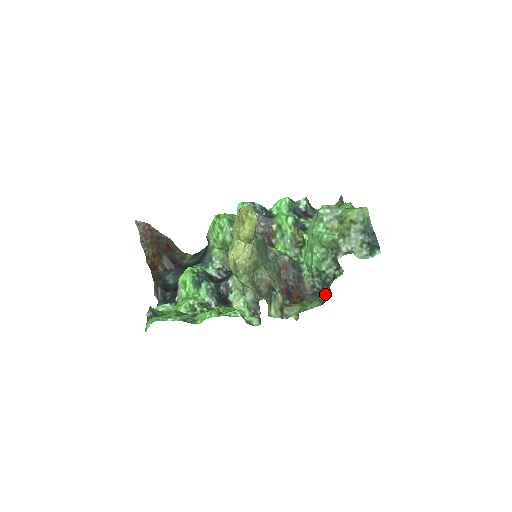
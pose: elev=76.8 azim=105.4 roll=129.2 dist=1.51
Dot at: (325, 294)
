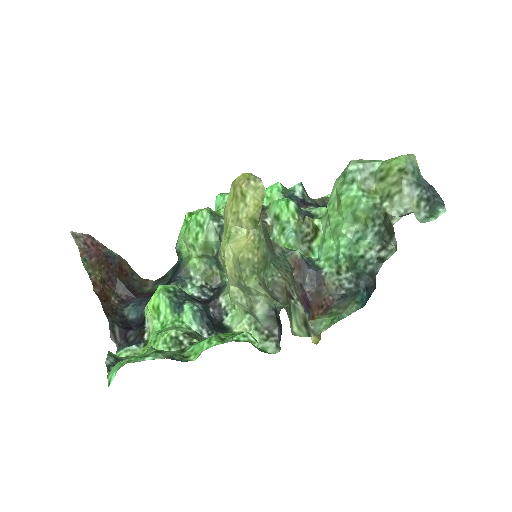
Dot at: (363, 292)
